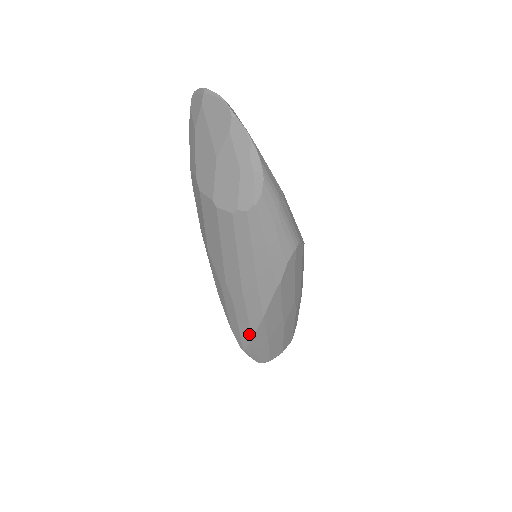
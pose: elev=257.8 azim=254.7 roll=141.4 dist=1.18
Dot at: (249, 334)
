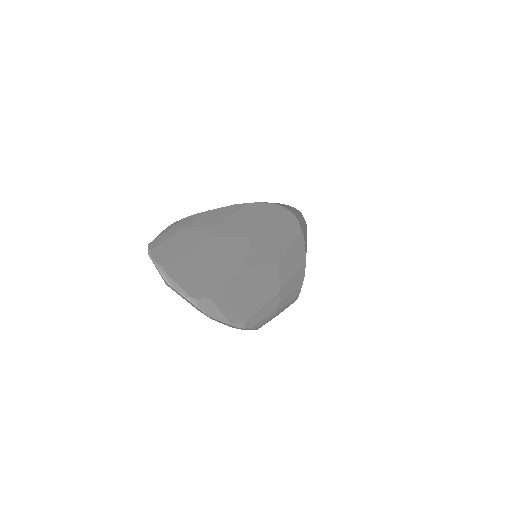
Dot at: occluded
